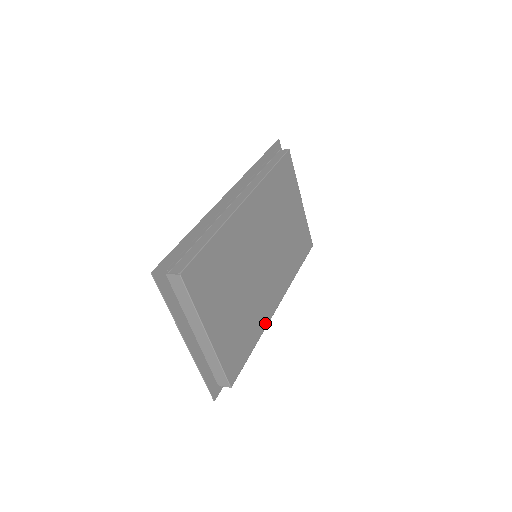
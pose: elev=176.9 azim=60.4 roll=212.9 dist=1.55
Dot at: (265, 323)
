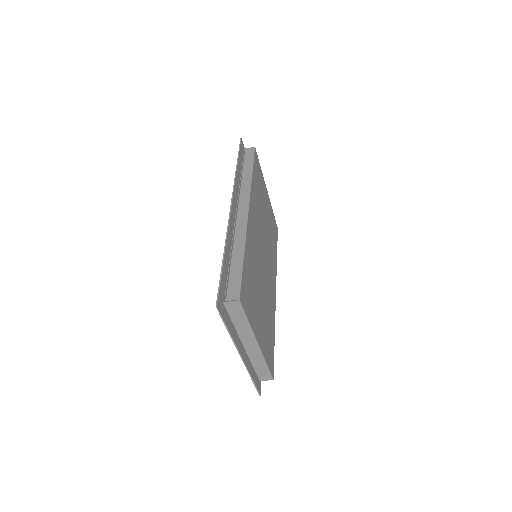
Dot at: (274, 313)
